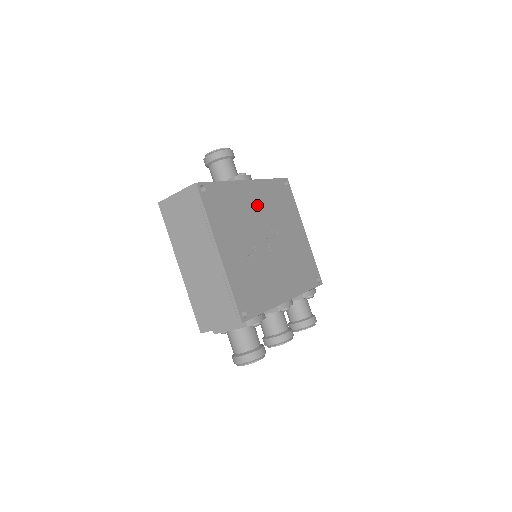
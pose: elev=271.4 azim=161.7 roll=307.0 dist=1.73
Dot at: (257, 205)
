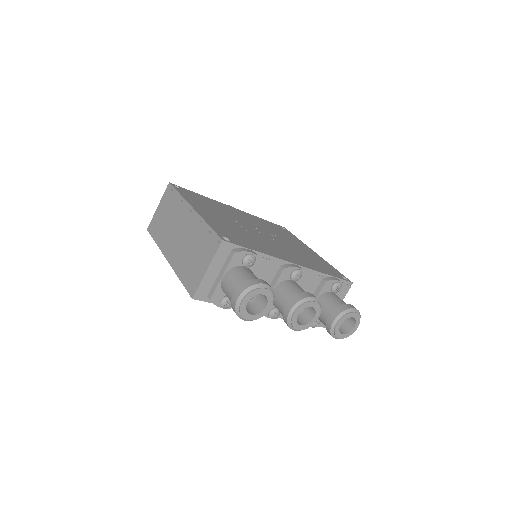
Dot at: (245, 218)
